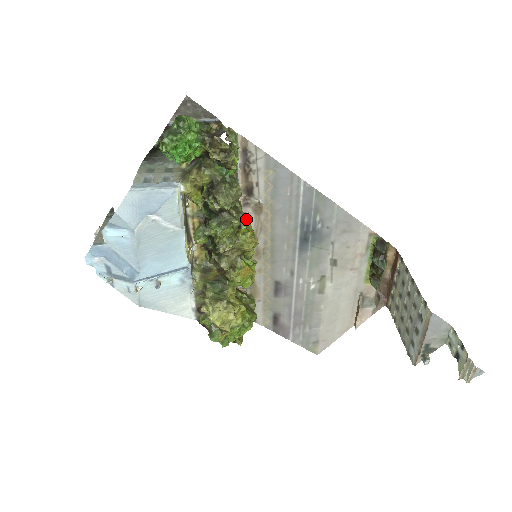
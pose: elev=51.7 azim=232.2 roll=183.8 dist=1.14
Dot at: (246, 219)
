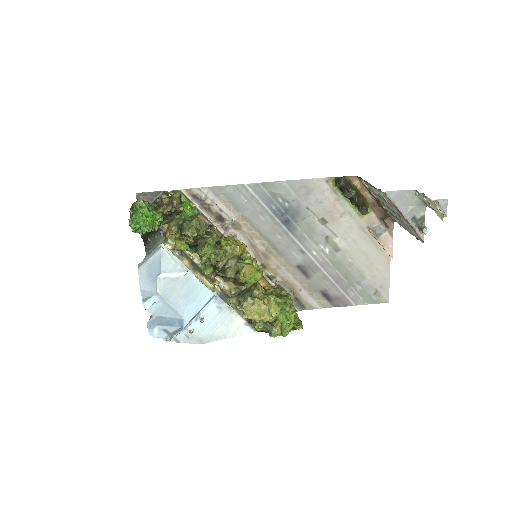
Dot at: occluded
